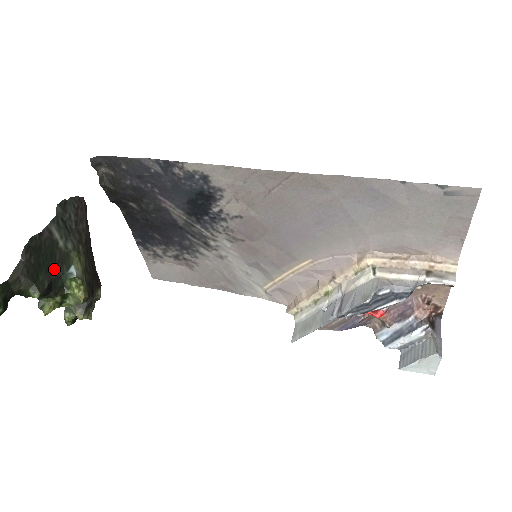
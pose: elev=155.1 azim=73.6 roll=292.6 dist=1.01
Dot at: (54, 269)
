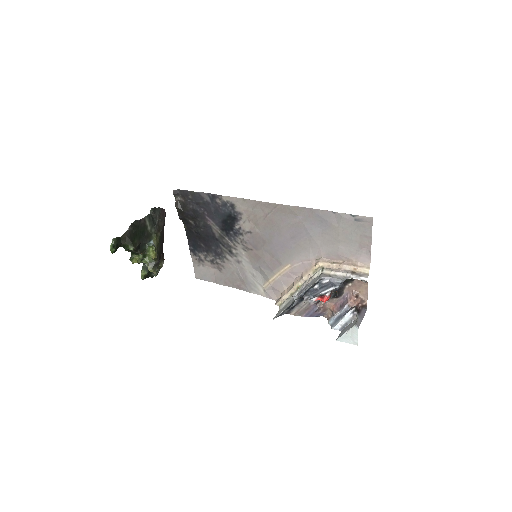
Dot at: (143, 239)
